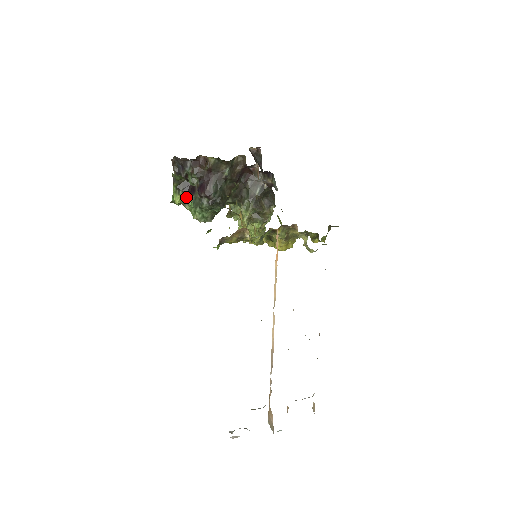
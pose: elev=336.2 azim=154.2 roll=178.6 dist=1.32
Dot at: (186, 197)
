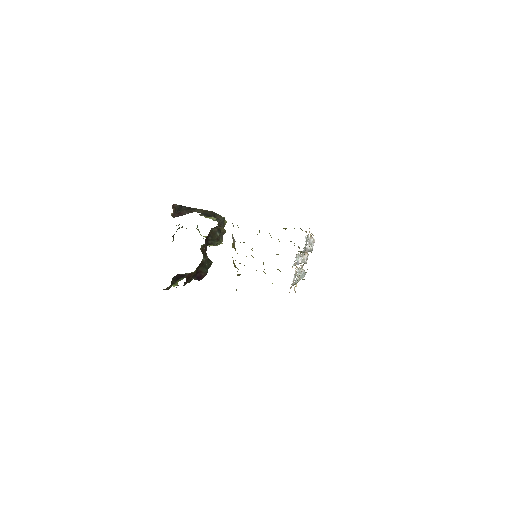
Dot at: (179, 279)
